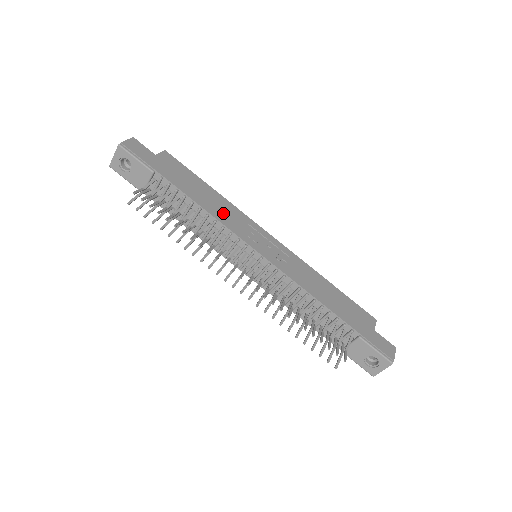
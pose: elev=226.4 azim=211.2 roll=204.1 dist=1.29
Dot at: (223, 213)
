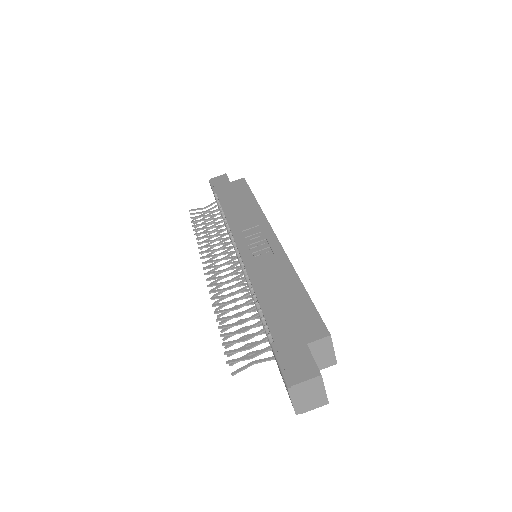
Dot at: (241, 218)
